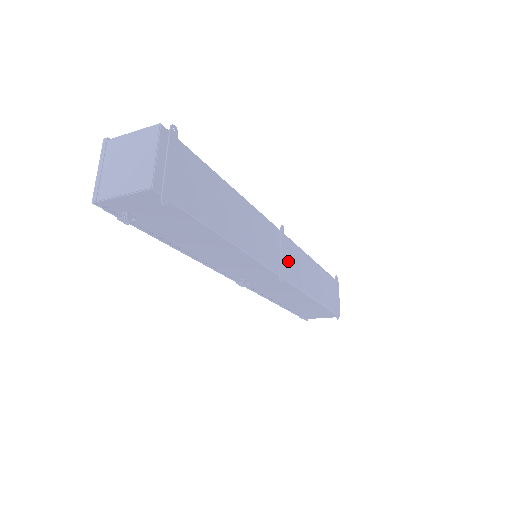
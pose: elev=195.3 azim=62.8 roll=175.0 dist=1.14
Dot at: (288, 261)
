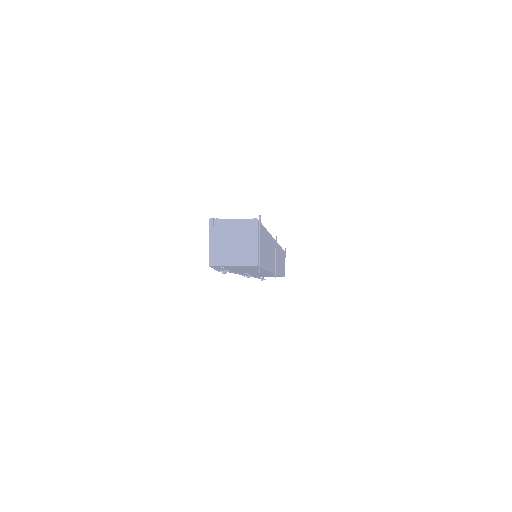
Dot at: occluded
